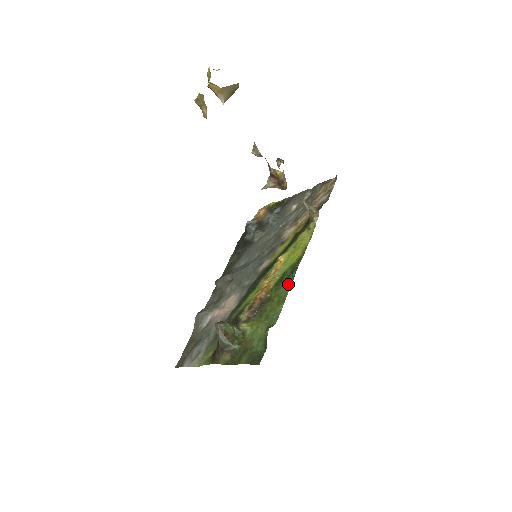
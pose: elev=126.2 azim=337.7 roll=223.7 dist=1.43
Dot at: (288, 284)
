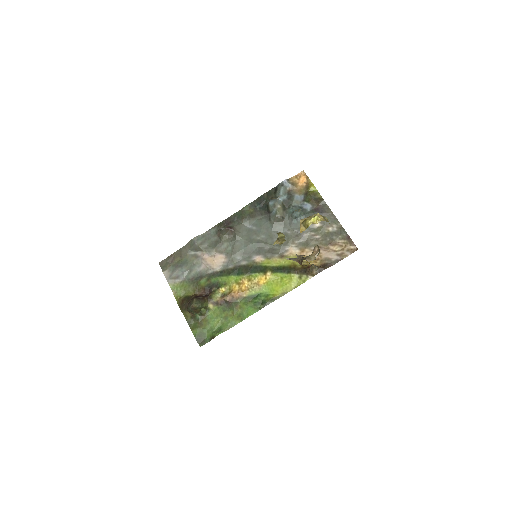
Dot at: (253, 311)
